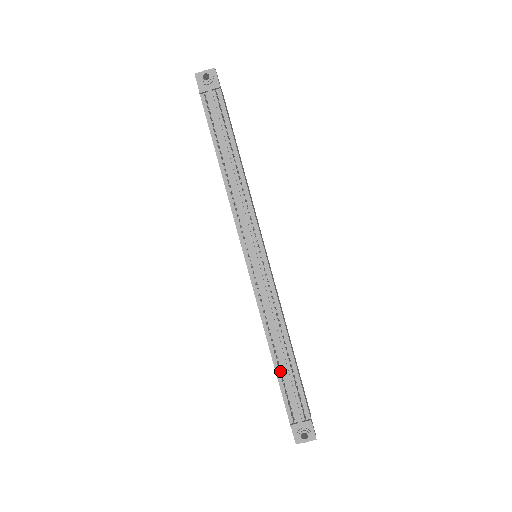
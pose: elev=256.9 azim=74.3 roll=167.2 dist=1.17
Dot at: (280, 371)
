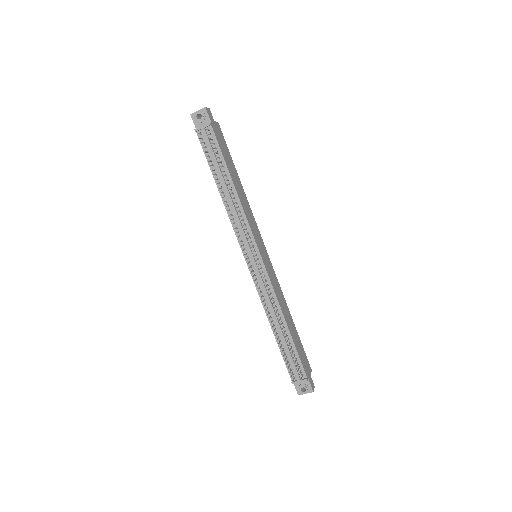
Dot at: (281, 344)
